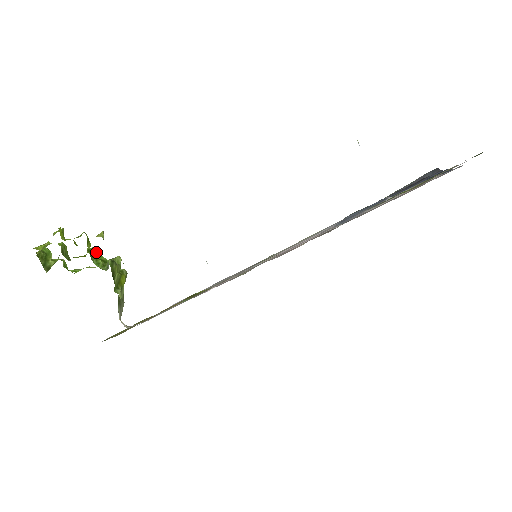
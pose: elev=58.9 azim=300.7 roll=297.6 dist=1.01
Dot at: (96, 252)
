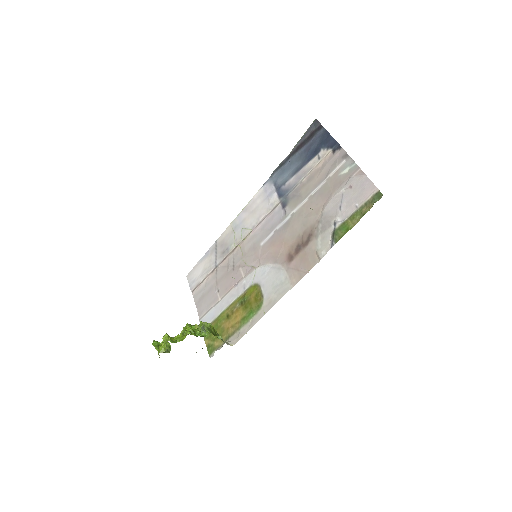
Dot at: (193, 330)
